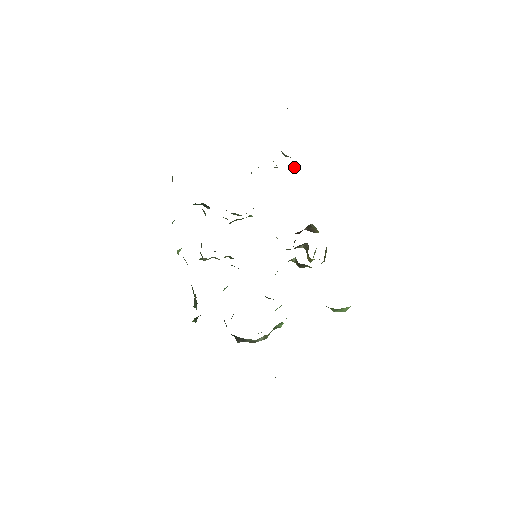
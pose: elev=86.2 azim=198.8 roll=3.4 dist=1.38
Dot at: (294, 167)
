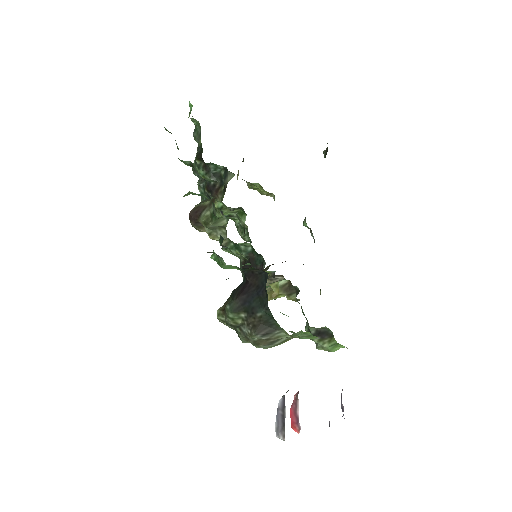
Dot at: occluded
